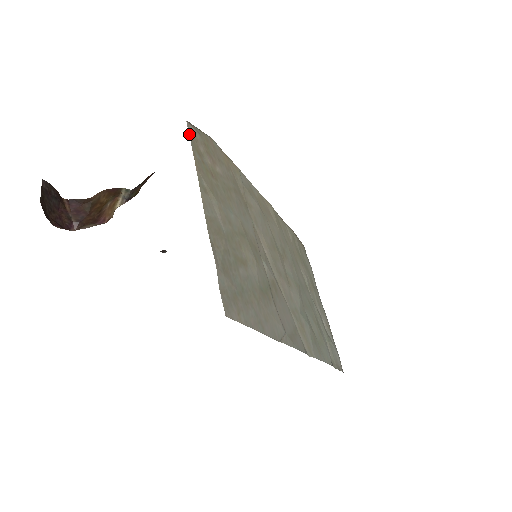
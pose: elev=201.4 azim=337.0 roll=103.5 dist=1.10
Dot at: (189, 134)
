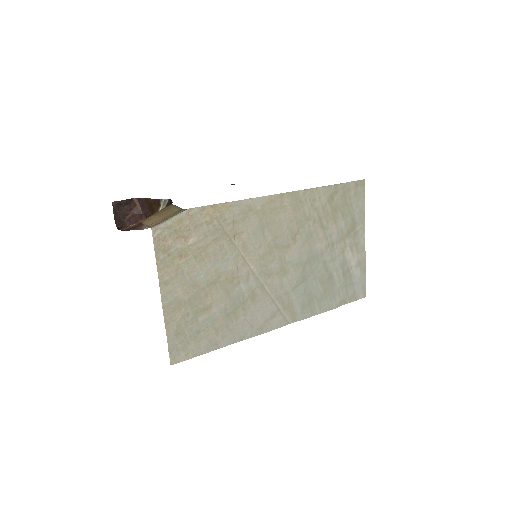
Dot at: (154, 242)
